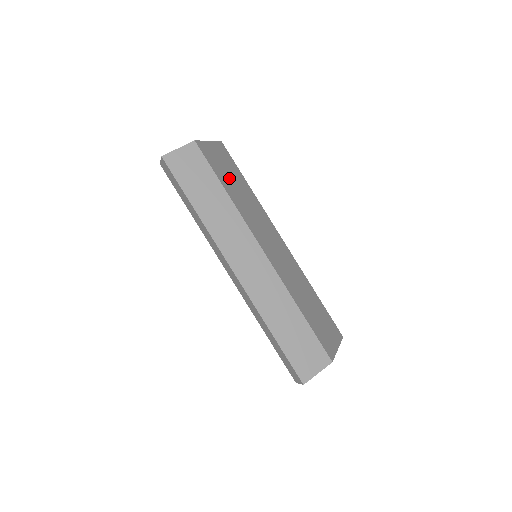
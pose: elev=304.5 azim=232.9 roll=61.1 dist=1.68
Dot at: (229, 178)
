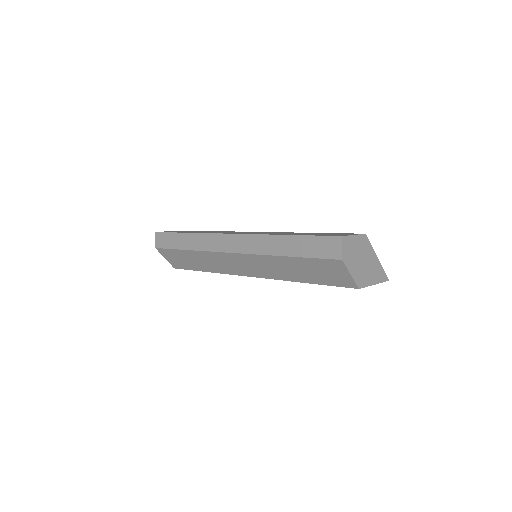
Dot at: occluded
